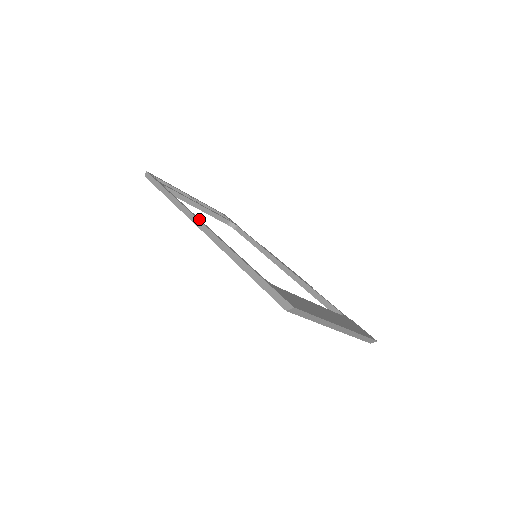
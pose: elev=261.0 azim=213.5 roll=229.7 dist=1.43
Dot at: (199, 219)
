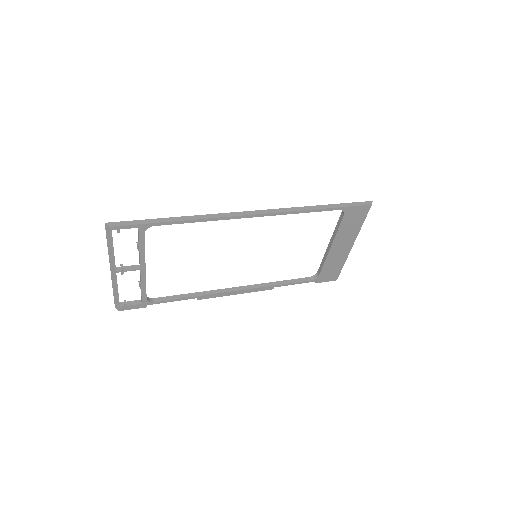
Dot at: (242, 213)
